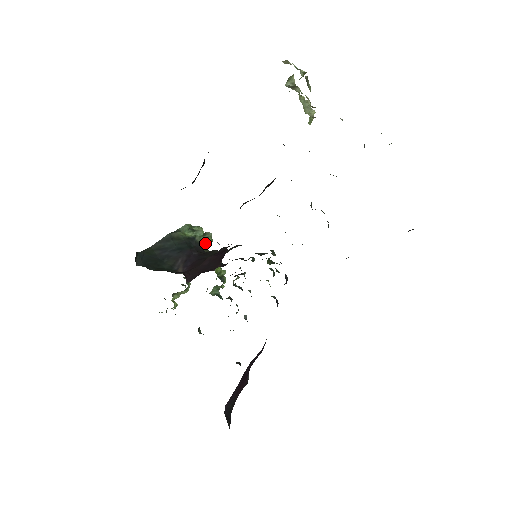
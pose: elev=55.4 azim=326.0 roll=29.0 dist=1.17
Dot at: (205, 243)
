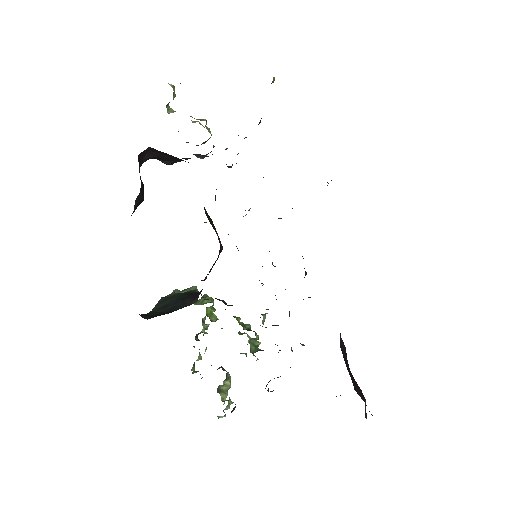
Dot at: (207, 302)
